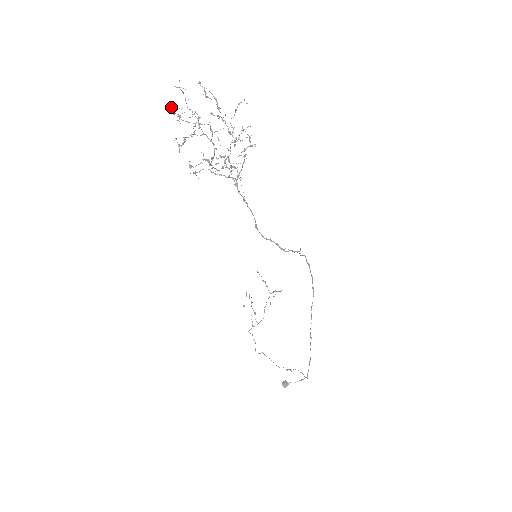
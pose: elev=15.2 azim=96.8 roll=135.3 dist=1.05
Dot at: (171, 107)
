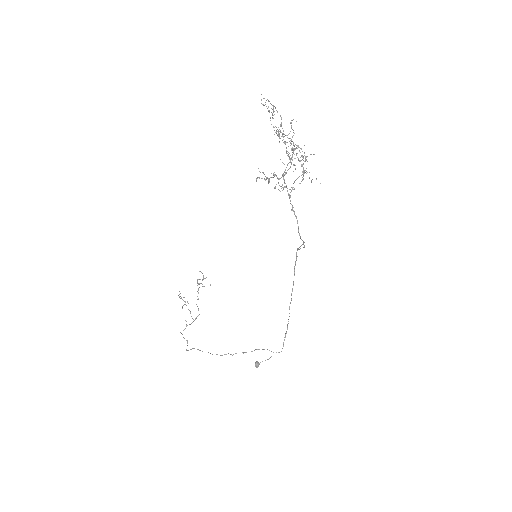
Dot at: occluded
